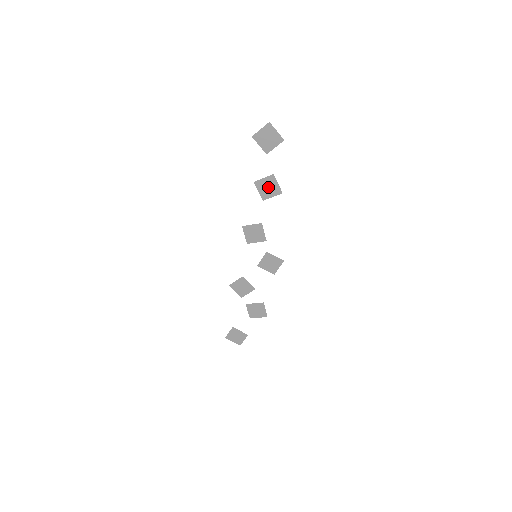
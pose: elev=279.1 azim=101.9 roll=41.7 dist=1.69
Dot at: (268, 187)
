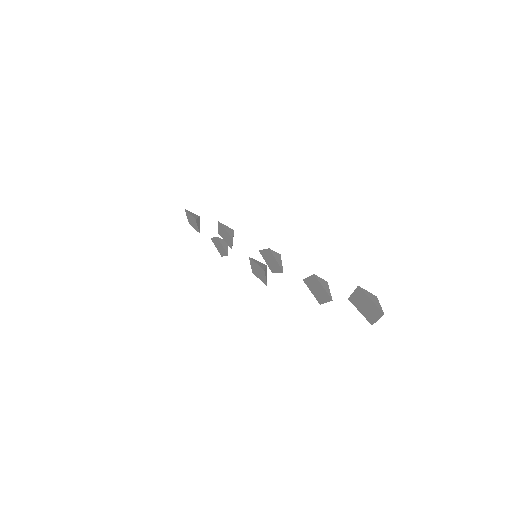
Dot at: (318, 290)
